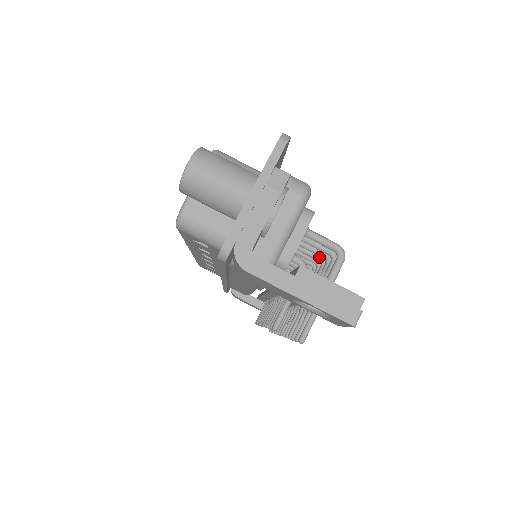
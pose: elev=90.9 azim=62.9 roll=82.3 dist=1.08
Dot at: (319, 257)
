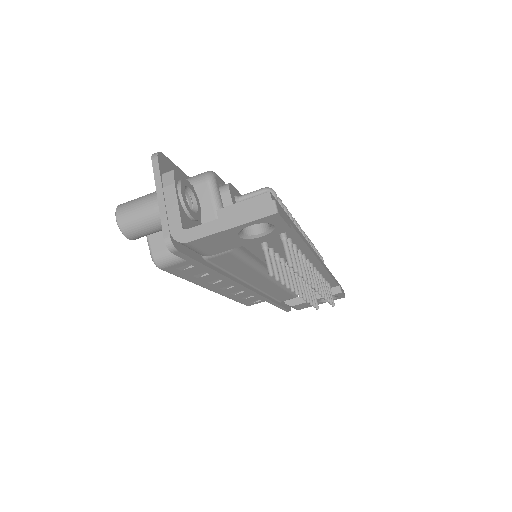
Dot at: occluded
